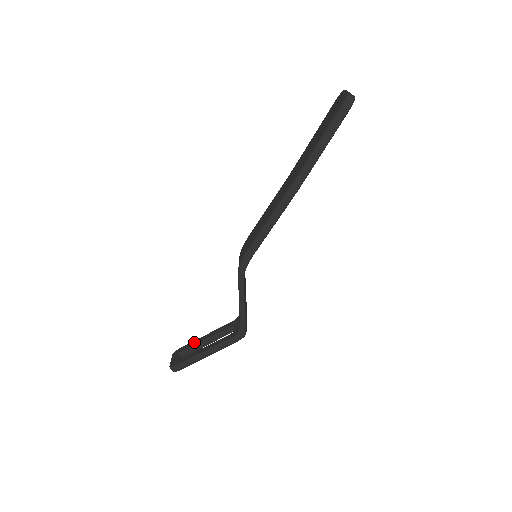
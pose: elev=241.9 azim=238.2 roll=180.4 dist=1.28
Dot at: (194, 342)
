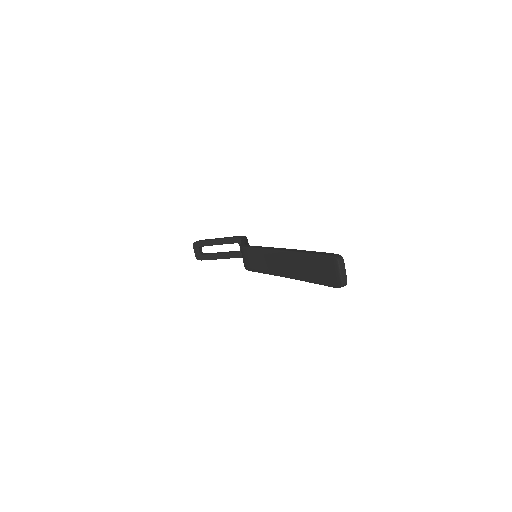
Dot at: (208, 243)
